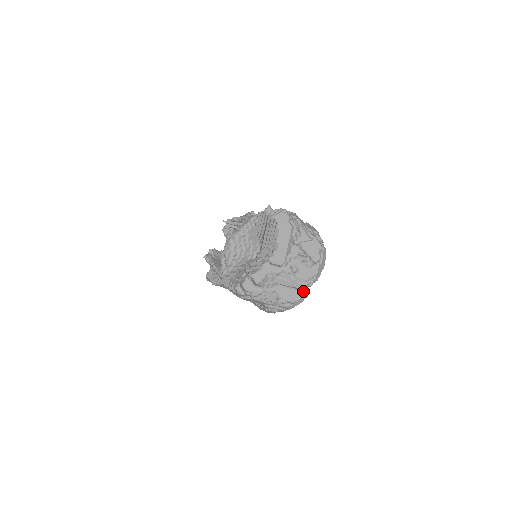
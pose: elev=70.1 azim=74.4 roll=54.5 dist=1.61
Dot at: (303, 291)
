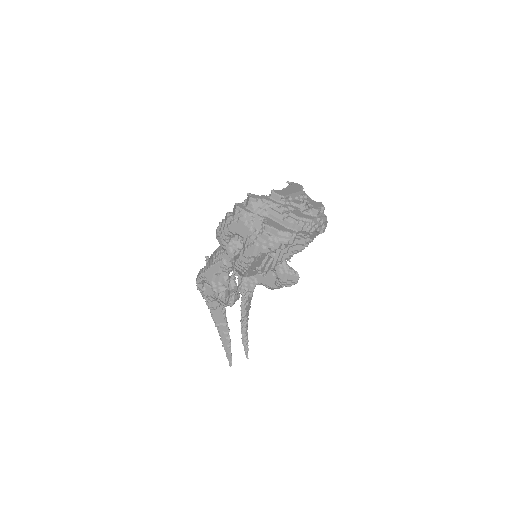
Dot at: (291, 230)
